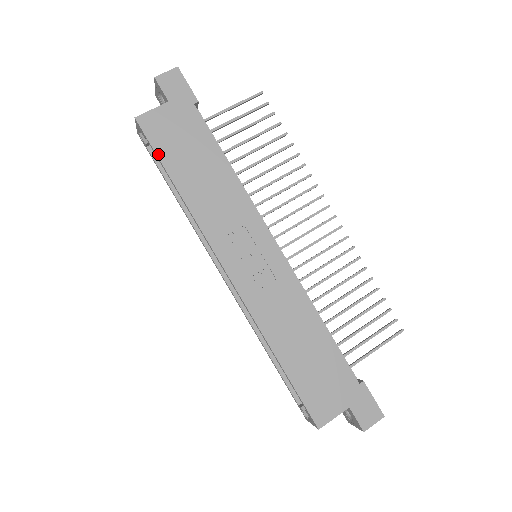
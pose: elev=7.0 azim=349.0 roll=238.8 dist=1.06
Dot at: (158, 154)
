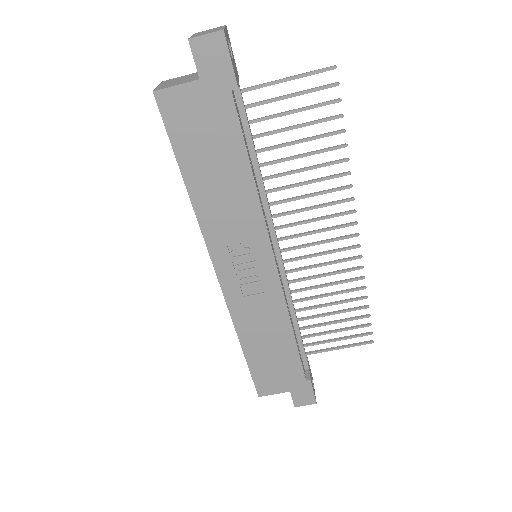
Dot at: (173, 144)
